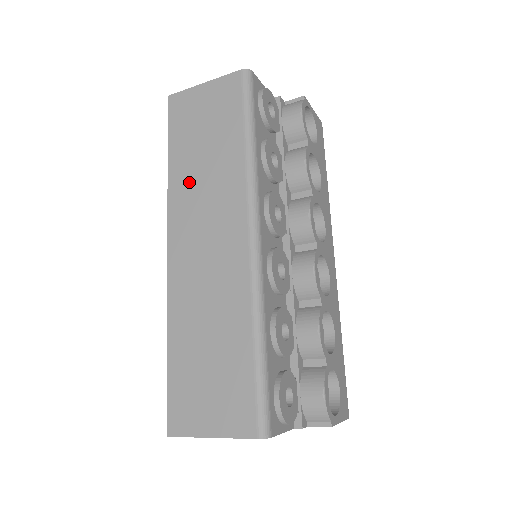
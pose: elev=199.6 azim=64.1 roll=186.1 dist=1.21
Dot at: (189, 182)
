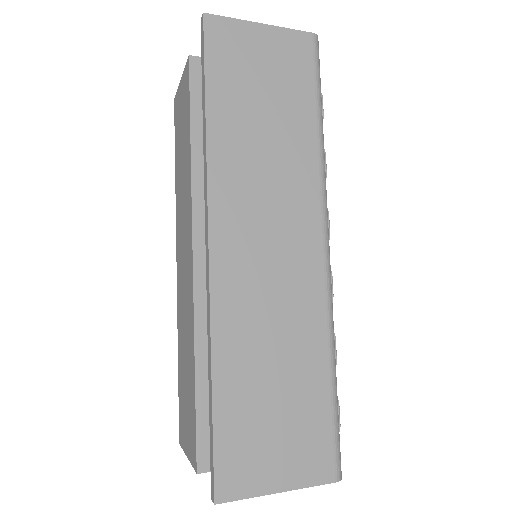
Dot at: (242, 155)
